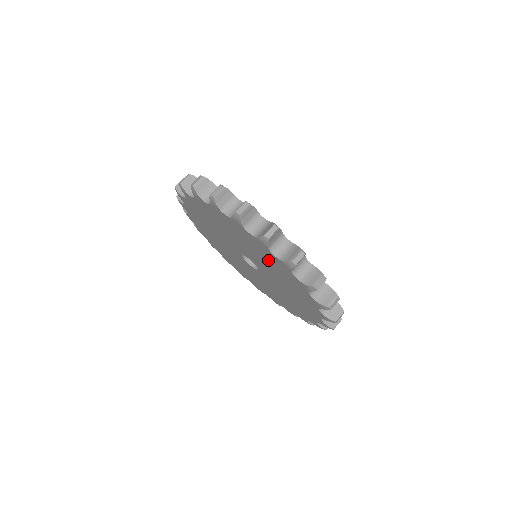
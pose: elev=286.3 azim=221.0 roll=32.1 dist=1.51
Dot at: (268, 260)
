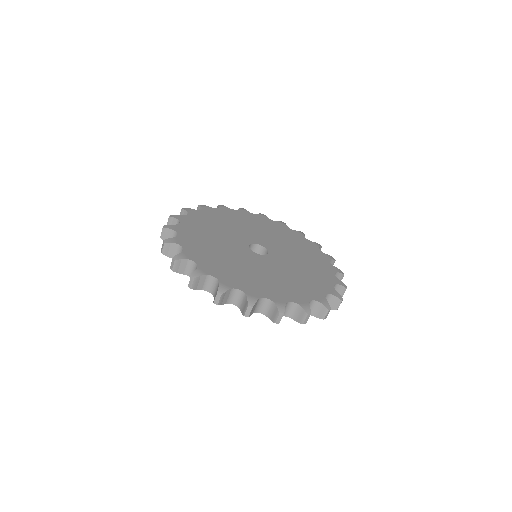
Dot at: occluded
